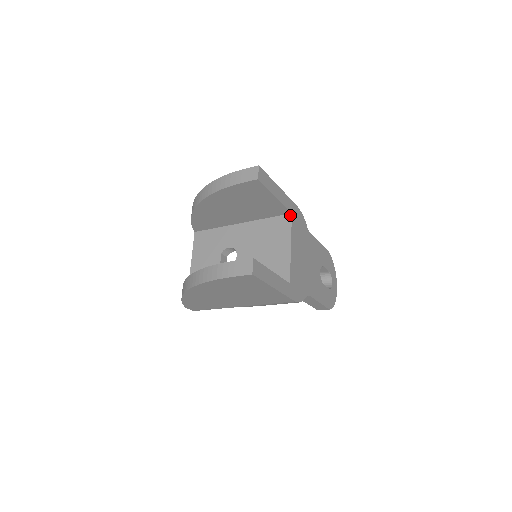
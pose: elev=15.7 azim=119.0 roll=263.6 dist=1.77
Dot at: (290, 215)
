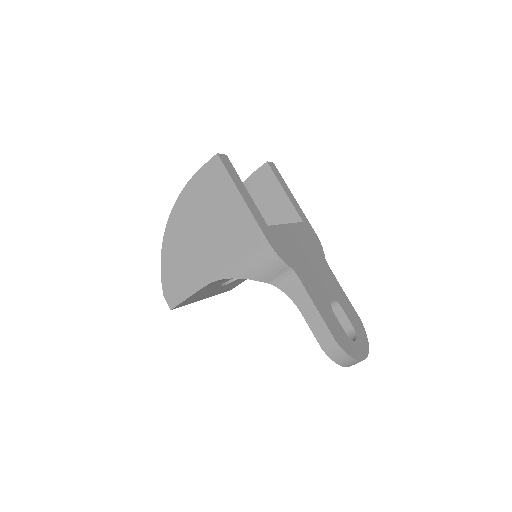
Dot at: (301, 223)
